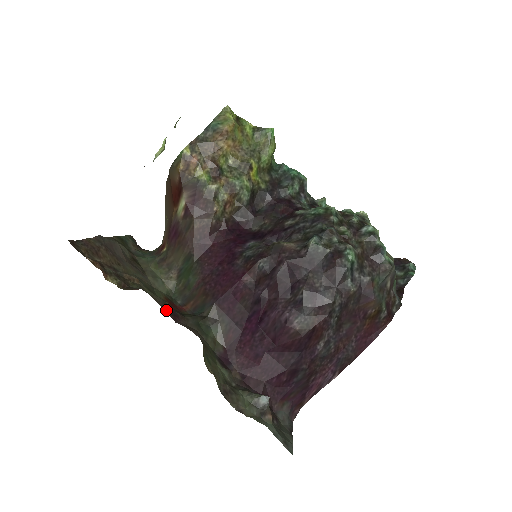
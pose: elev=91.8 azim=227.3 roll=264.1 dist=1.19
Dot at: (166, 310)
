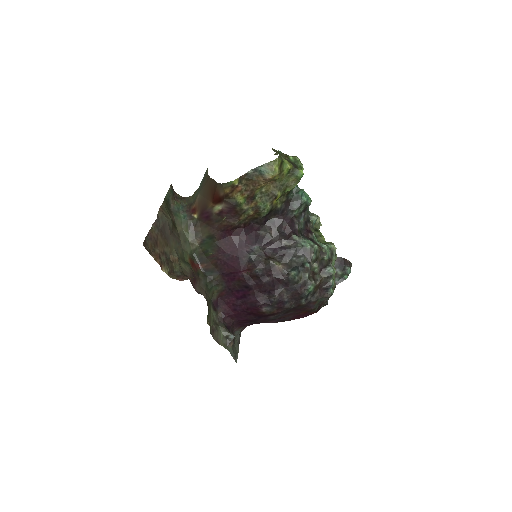
Dot at: (191, 279)
